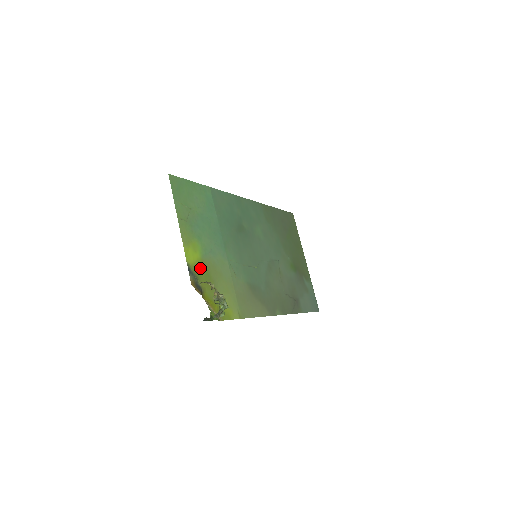
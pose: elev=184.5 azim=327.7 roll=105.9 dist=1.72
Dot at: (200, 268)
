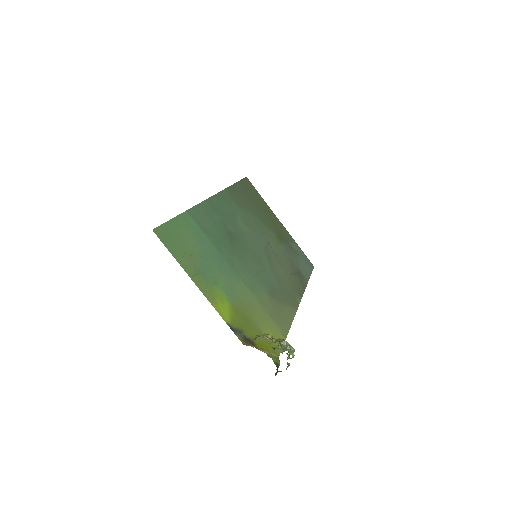
Dot at: (236, 317)
